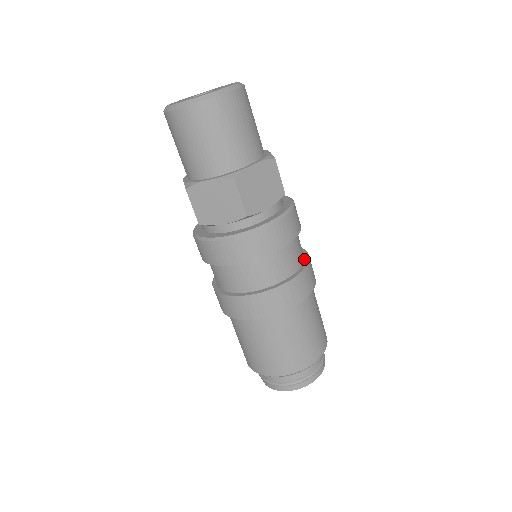
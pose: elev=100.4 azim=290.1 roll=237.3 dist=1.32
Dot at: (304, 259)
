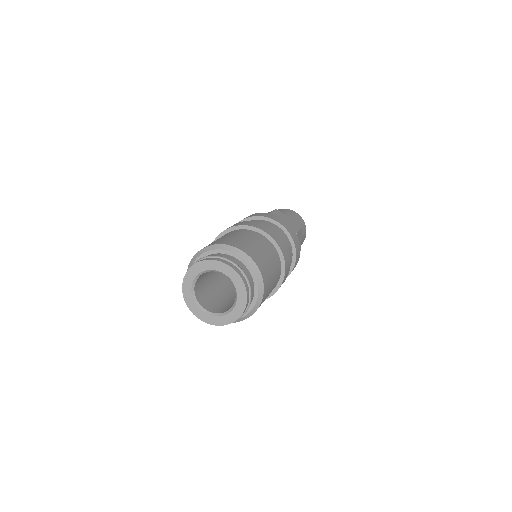
Dot at: occluded
